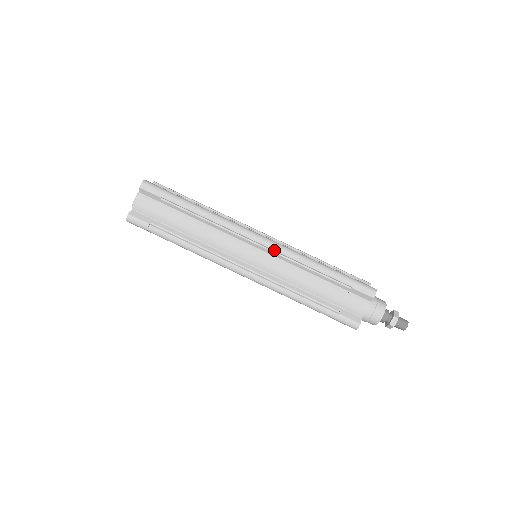
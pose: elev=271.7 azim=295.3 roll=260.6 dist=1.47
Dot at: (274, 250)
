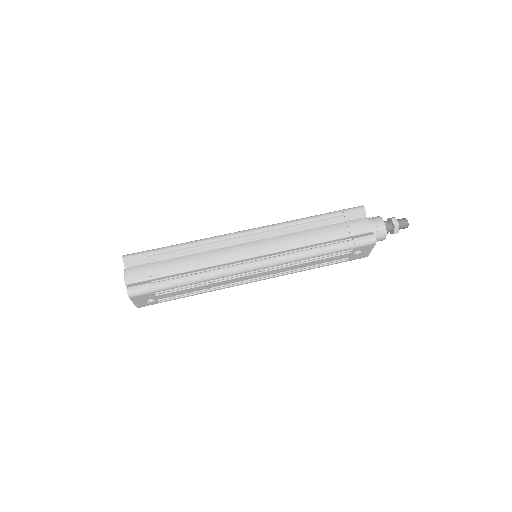
Dot at: (266, 231)
